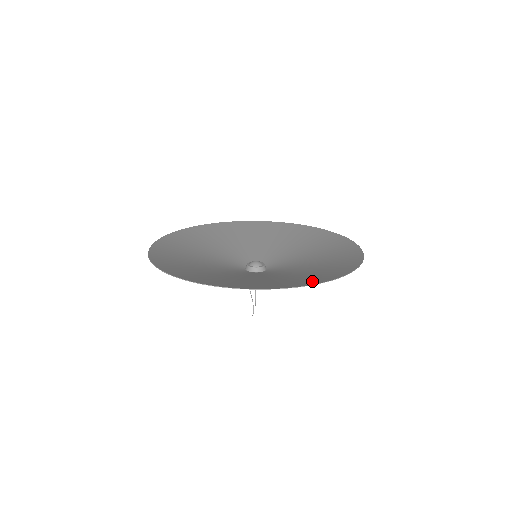
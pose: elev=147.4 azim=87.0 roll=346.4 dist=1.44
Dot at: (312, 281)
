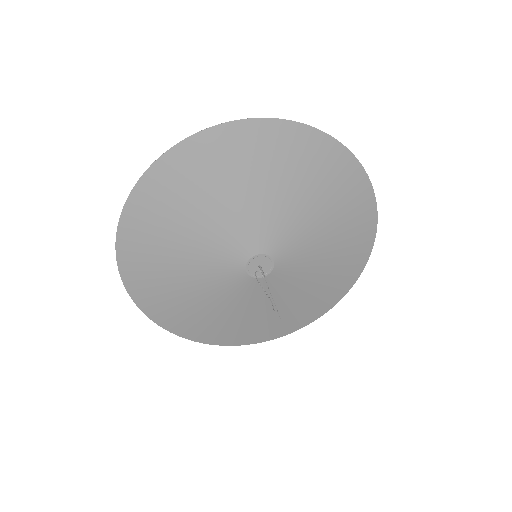
Dot at: (349, 174)
